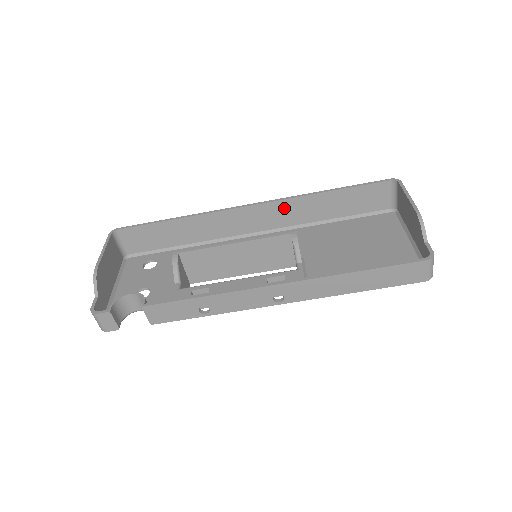
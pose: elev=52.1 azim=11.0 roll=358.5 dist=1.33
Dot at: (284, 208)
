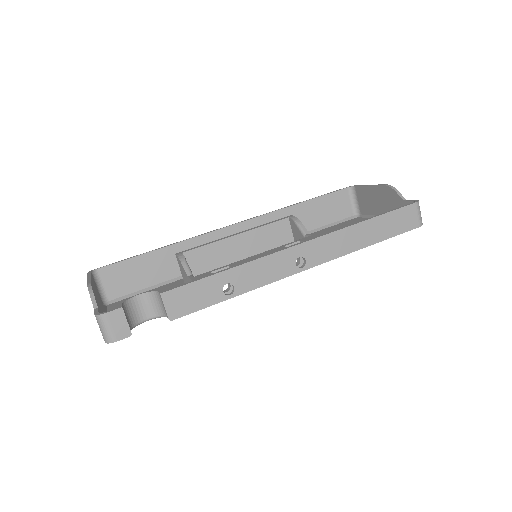
Dot at: occluded
